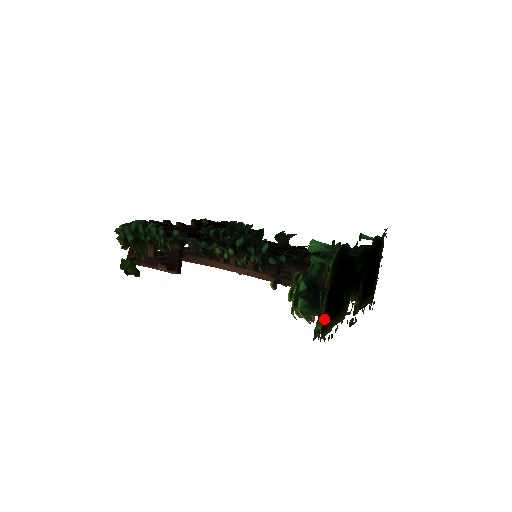
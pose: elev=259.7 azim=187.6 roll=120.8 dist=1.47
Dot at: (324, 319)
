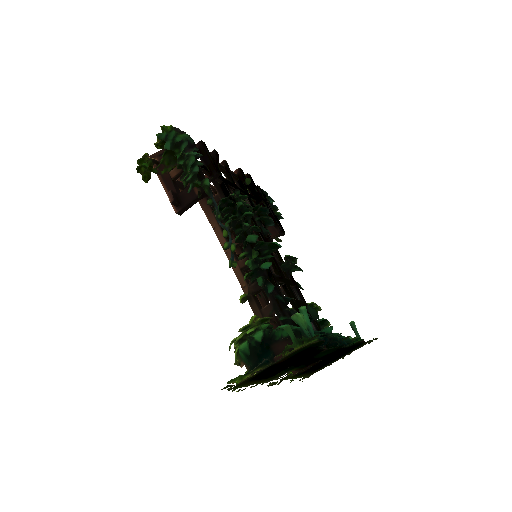
Dot at: (248, 379)
